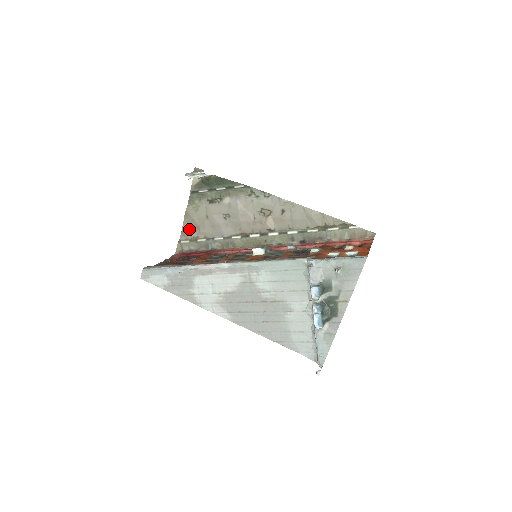
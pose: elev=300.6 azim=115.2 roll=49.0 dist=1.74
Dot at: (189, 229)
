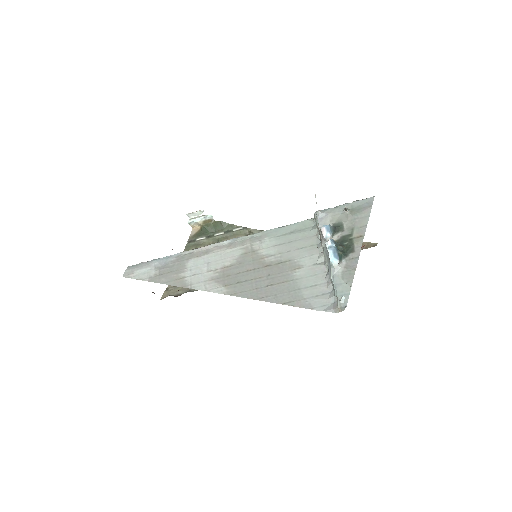
Dot at: occluded
